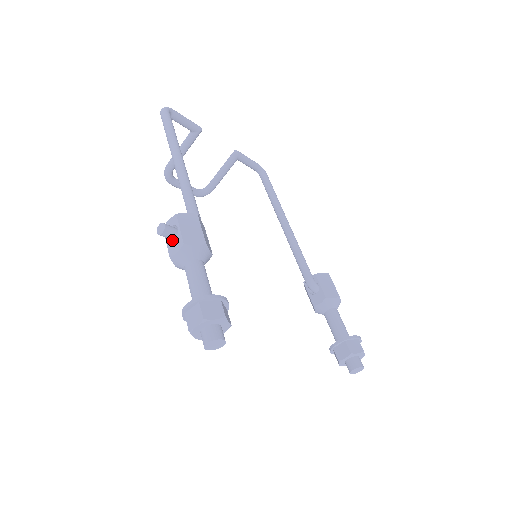
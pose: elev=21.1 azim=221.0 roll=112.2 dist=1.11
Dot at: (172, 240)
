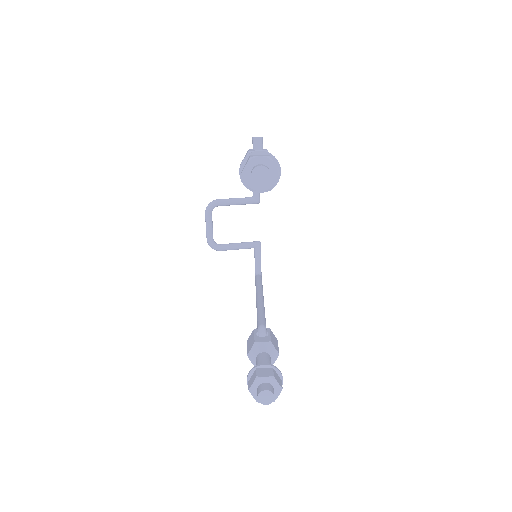
Dot at: occluded
